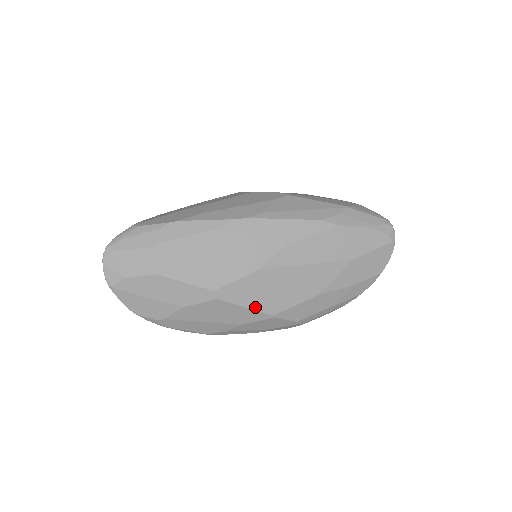
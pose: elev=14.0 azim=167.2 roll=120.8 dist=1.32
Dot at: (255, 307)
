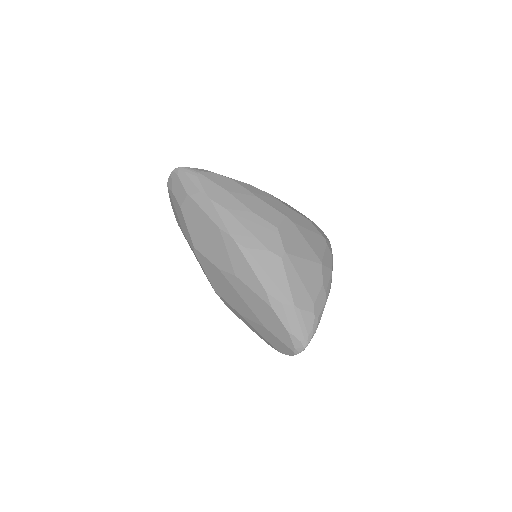
Dot at: (208, 277)
